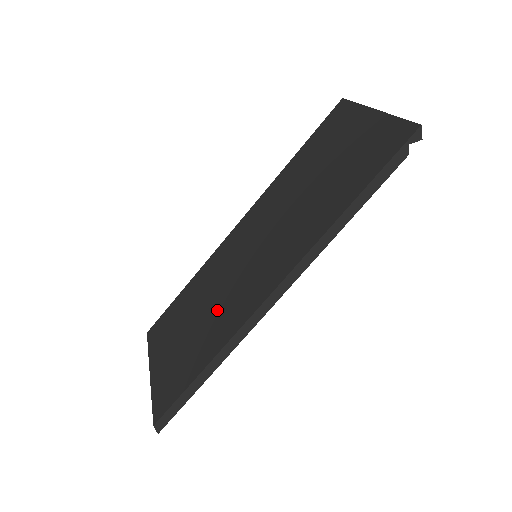
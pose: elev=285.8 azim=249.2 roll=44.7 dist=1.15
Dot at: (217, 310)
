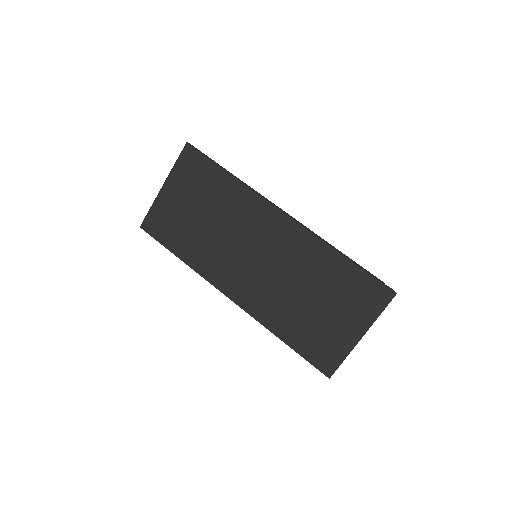
Dot at: (213, 243)
